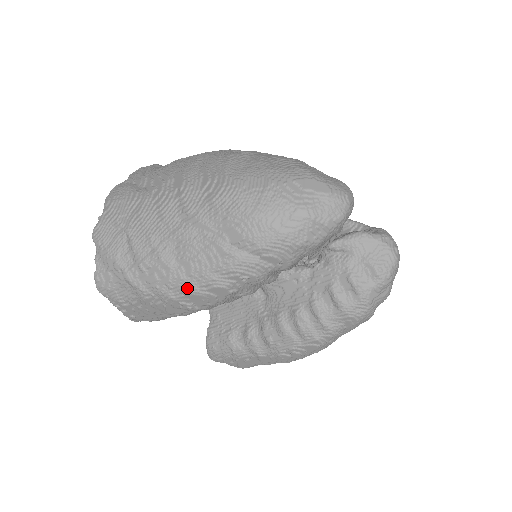
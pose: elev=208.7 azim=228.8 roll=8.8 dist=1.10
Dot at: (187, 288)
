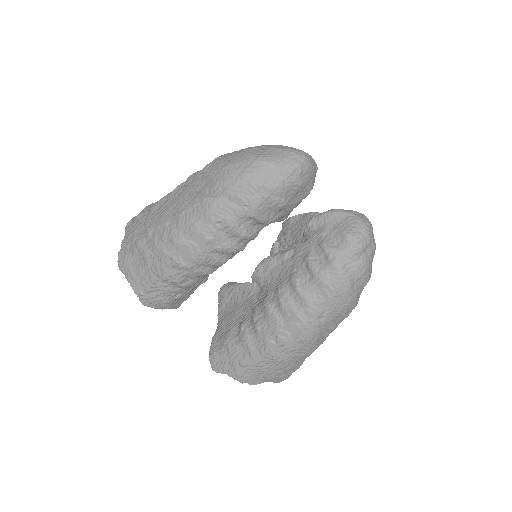
Dot at: (175, 238)
